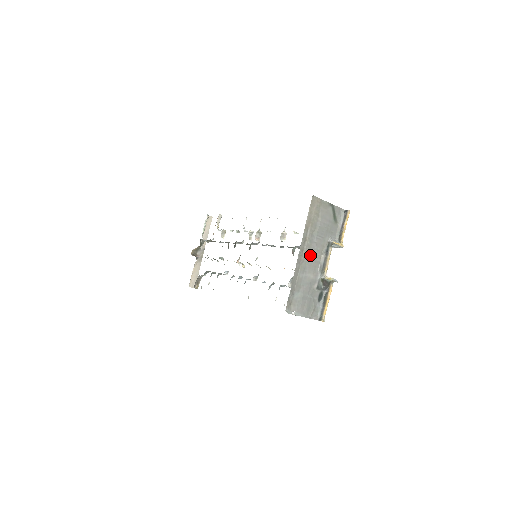
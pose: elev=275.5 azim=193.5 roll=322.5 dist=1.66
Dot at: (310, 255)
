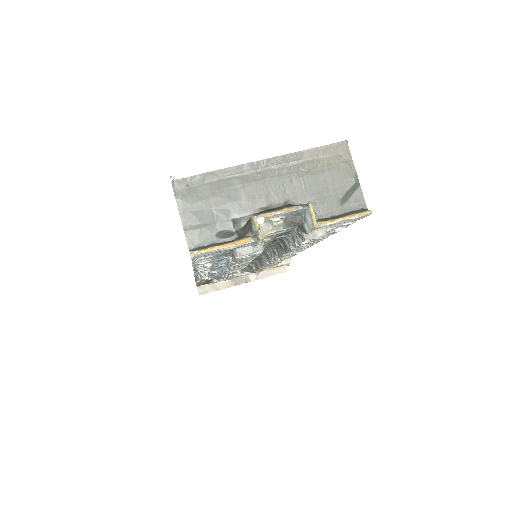
Dot at: (270, 181)
